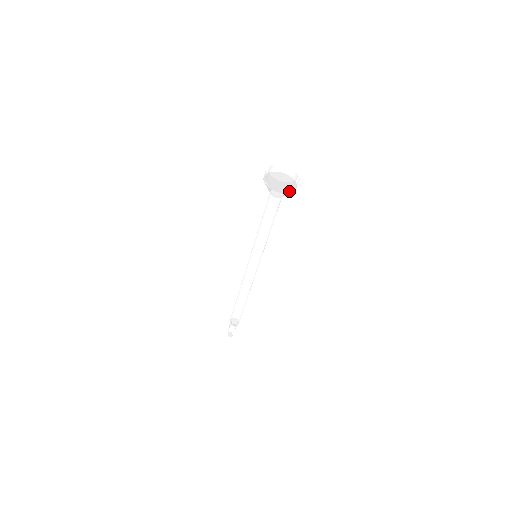
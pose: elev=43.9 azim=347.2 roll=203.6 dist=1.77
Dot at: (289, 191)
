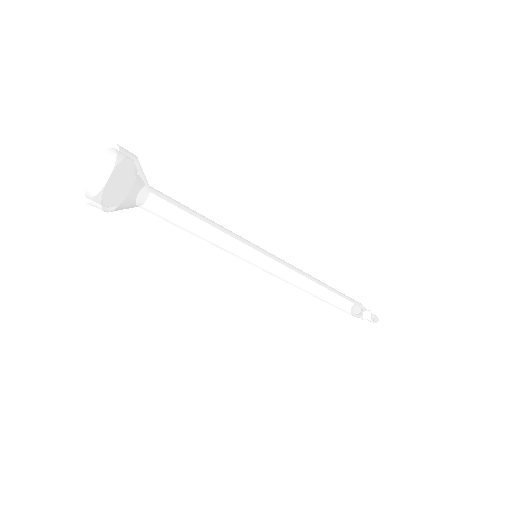
Dot at: (126, 190)
